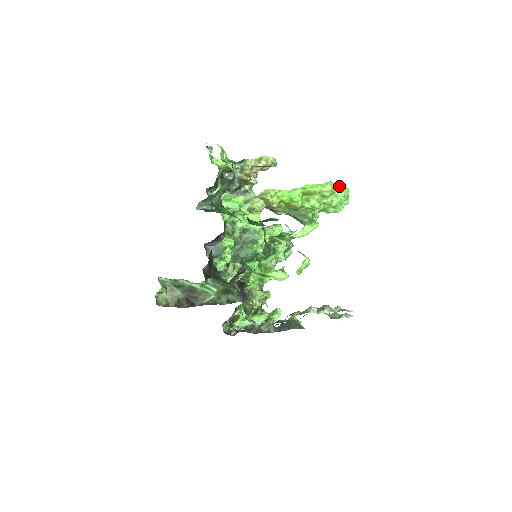
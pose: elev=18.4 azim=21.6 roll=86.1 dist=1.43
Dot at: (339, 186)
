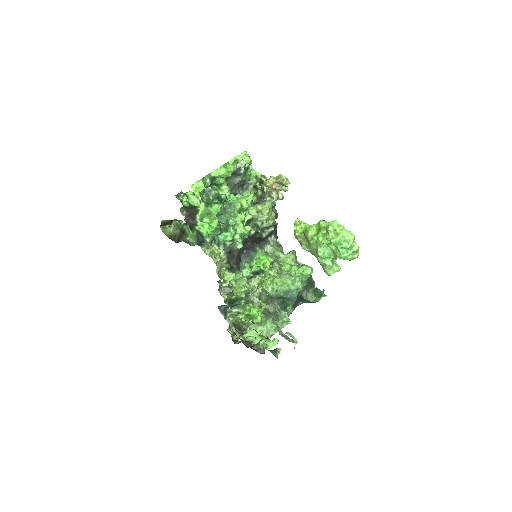
Dot at: (343, 227)
